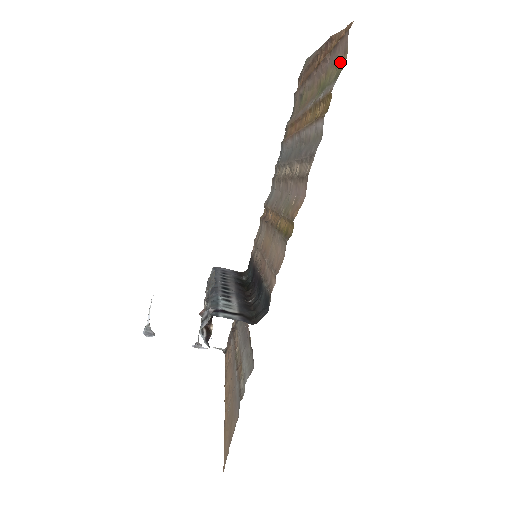
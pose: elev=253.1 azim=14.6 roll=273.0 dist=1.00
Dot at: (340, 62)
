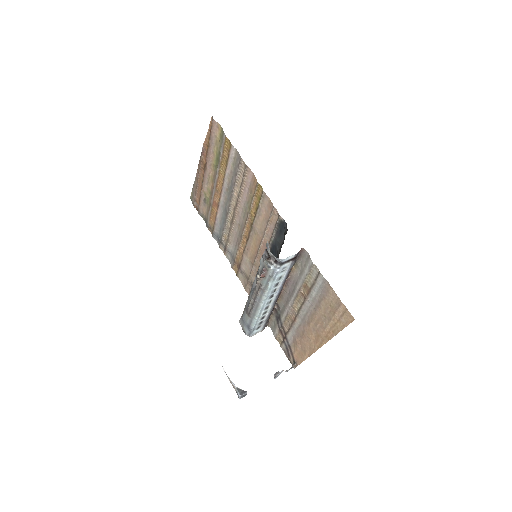
Dot at: (218, 134)
